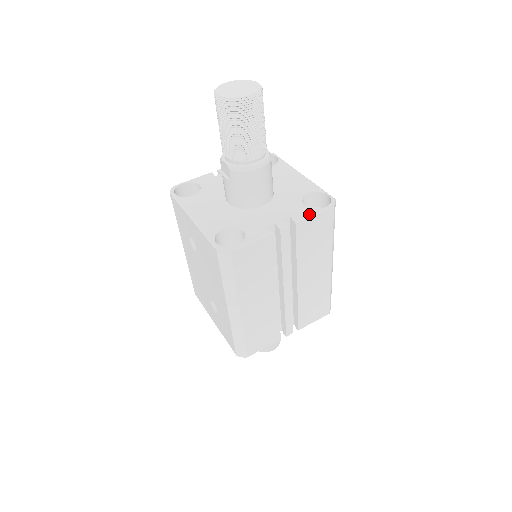
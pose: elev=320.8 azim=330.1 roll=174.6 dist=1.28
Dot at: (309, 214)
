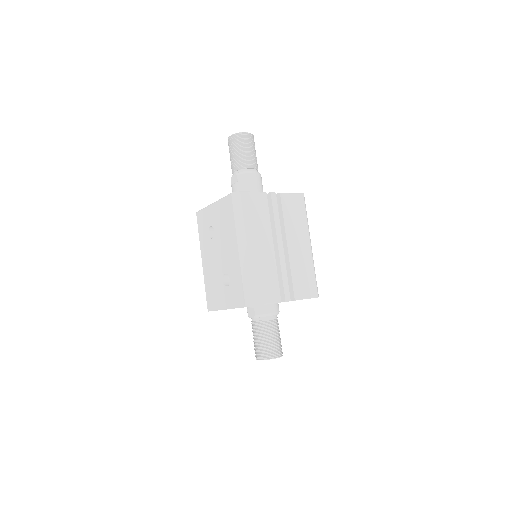
Dot at: (288, 193)
